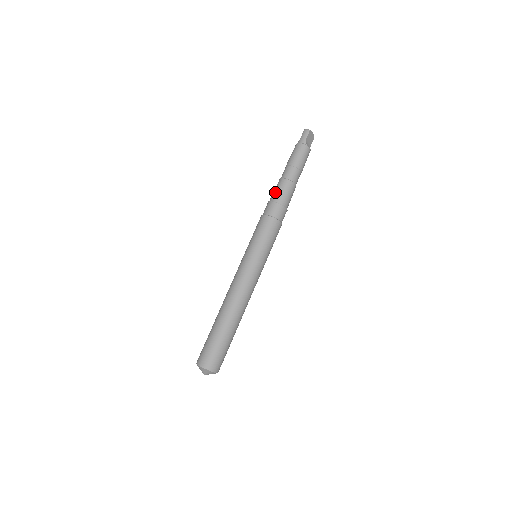
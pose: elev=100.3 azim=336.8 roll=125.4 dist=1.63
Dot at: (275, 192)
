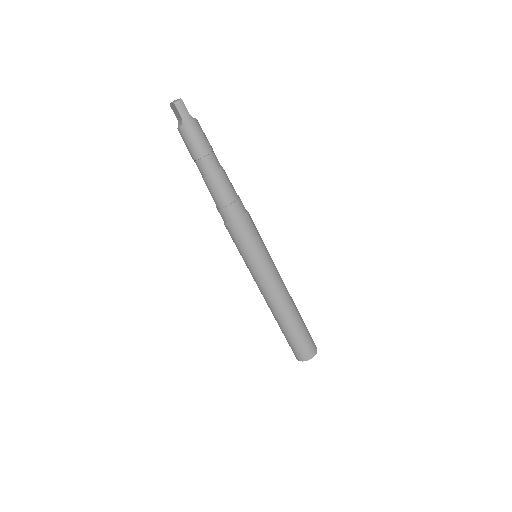
Dot at: (222, 193)
